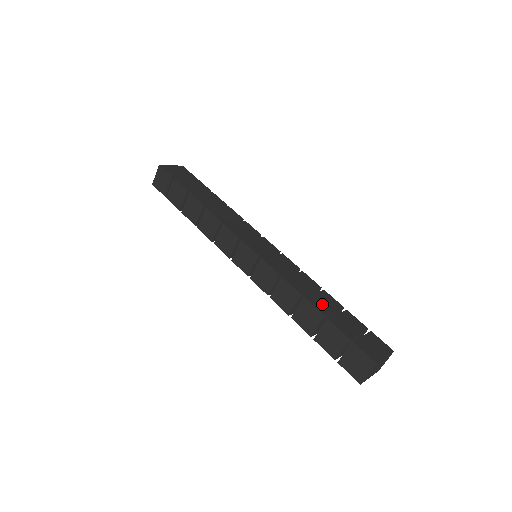
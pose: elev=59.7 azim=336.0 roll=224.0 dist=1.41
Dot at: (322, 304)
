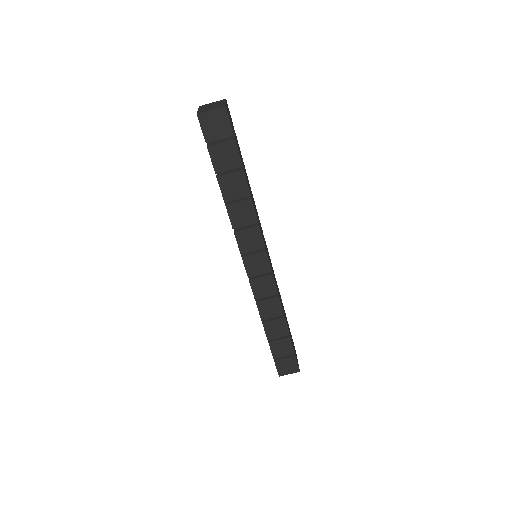
Dot at: occluded
